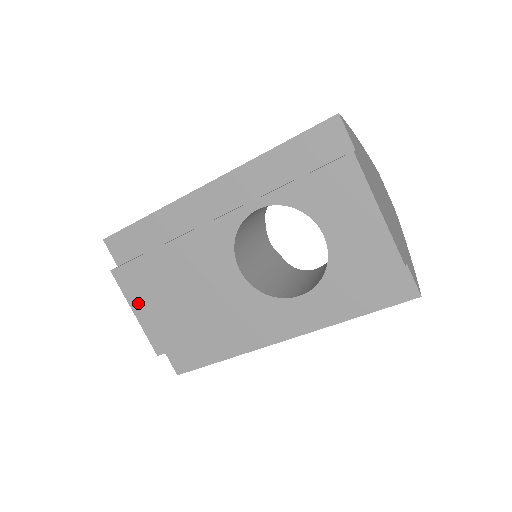
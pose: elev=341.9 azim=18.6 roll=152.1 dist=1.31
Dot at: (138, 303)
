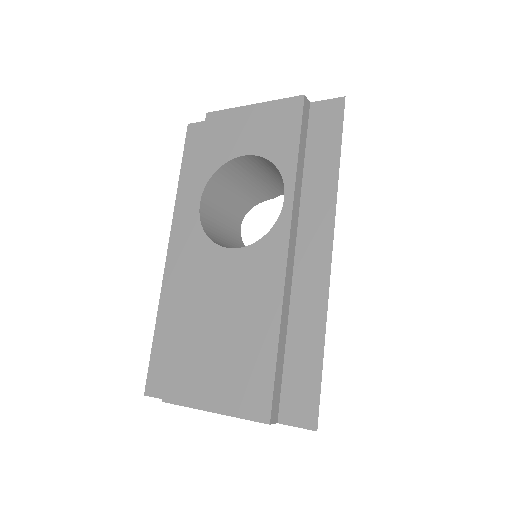
Dot at: (205, 396)
